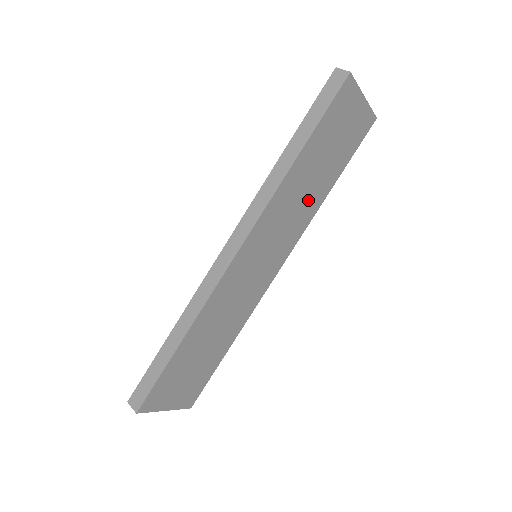
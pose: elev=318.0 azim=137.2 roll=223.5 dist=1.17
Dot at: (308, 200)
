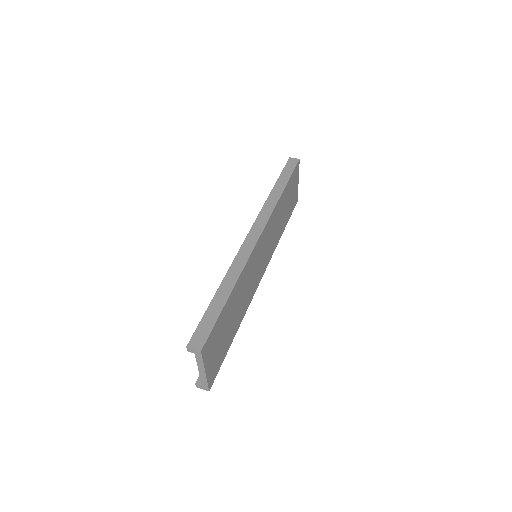
Dot at: (278, 230)
